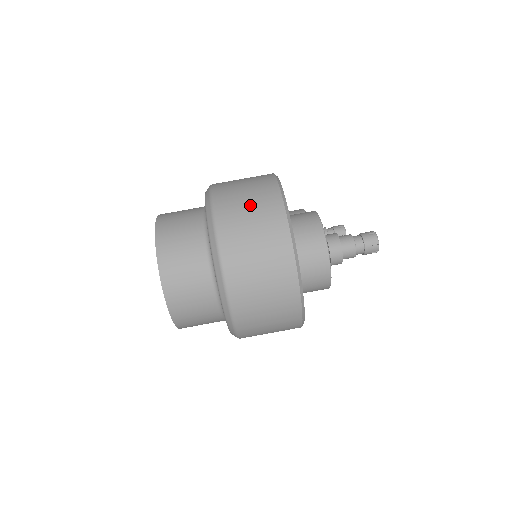
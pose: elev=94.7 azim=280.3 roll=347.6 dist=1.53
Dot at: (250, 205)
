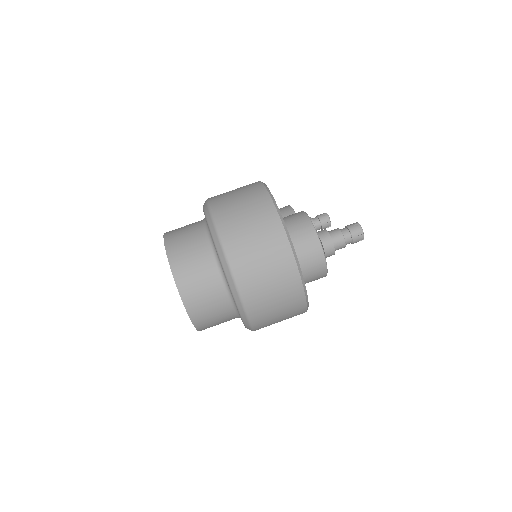
Dot at: (248, 217)
